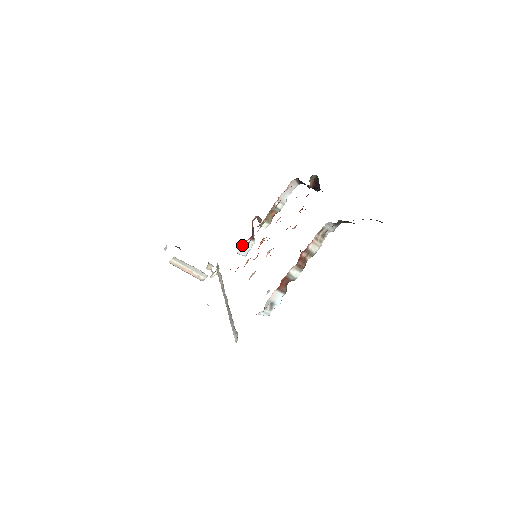
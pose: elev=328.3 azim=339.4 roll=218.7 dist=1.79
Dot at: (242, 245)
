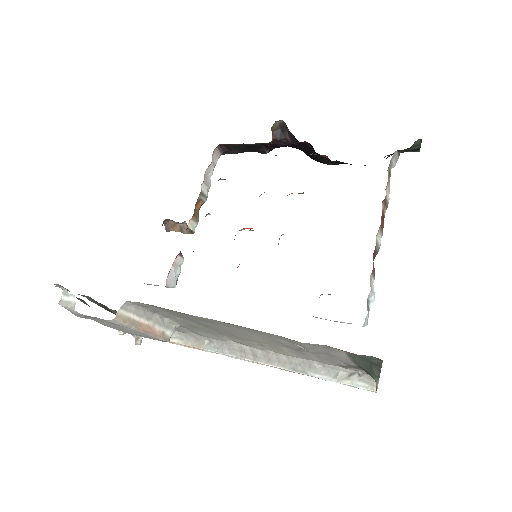
Dot at: occluded
